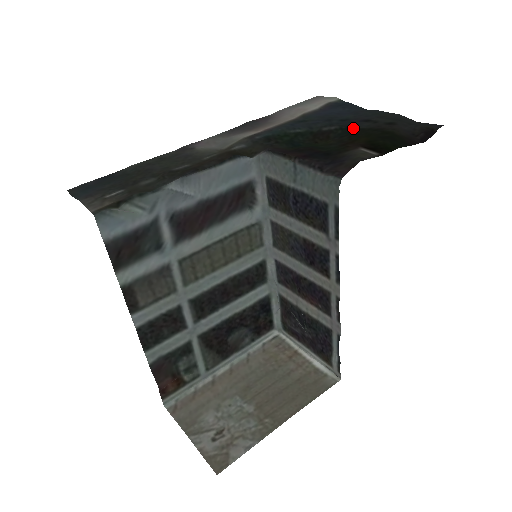
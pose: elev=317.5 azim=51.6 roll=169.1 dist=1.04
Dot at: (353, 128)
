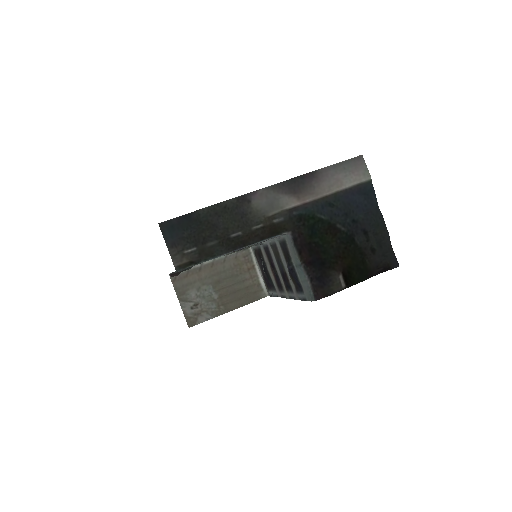
Dot at: (352, 239)
